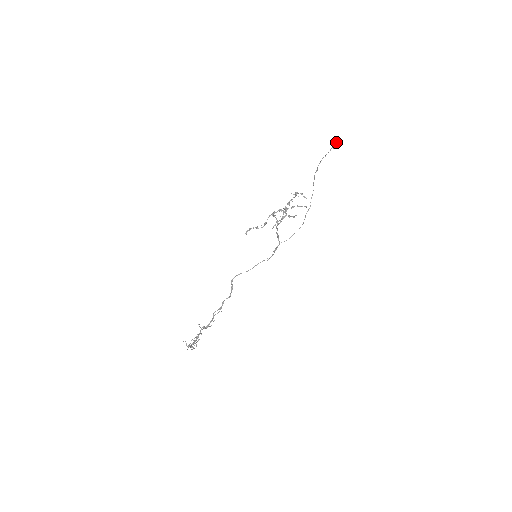
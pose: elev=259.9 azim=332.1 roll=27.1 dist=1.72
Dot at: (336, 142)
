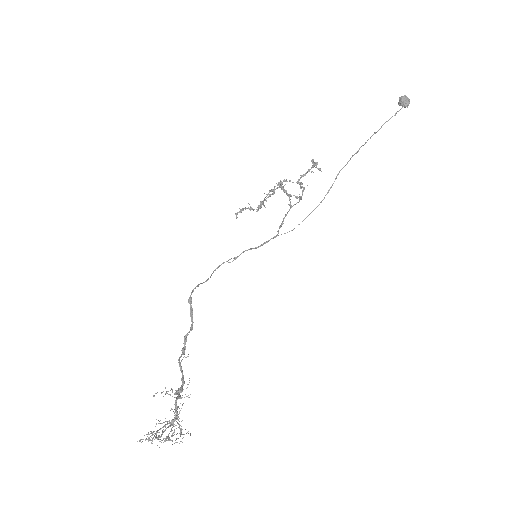
Dot at: (409, 99)
